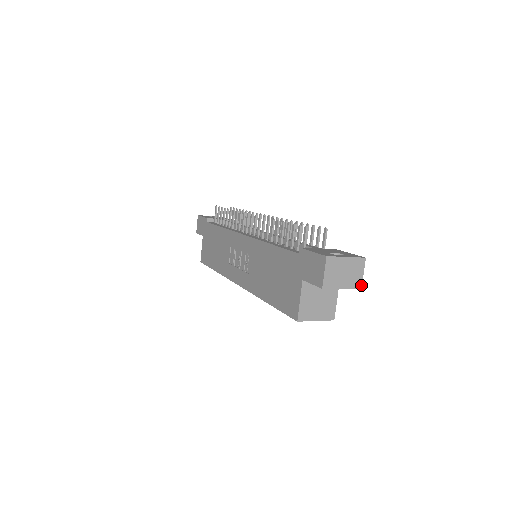
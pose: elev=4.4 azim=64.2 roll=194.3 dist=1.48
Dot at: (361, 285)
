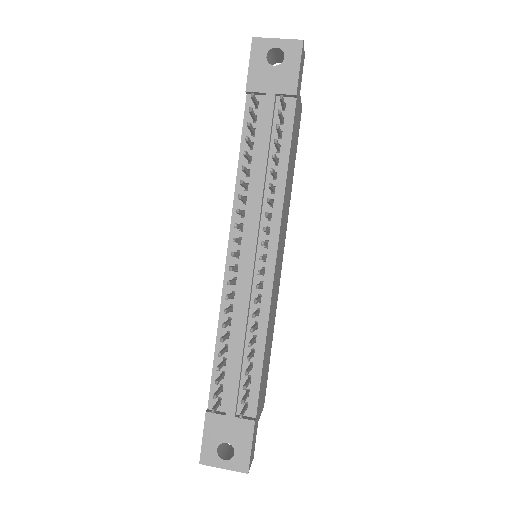
Dot at: (252, 460)
